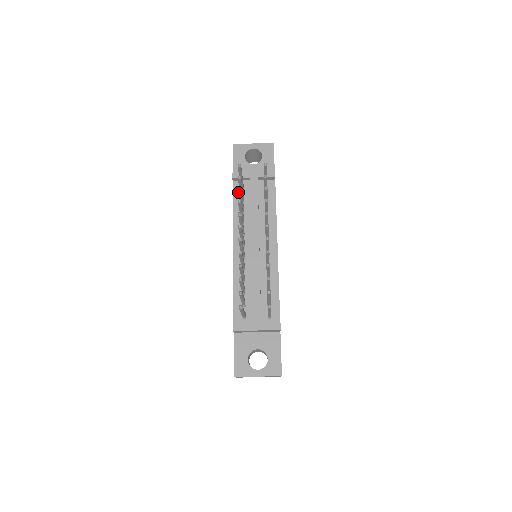
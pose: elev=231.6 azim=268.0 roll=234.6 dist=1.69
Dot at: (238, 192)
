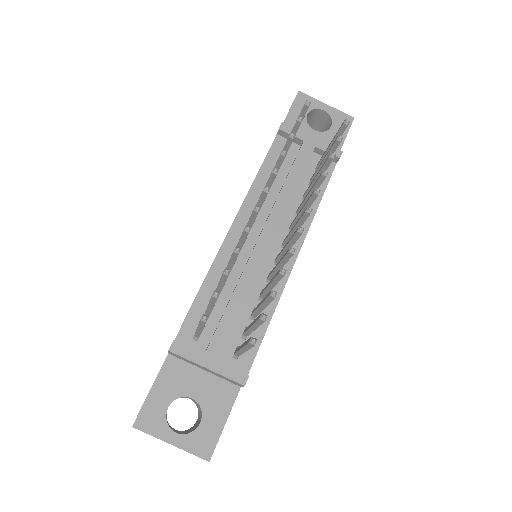
Dot at: (287, 139)
